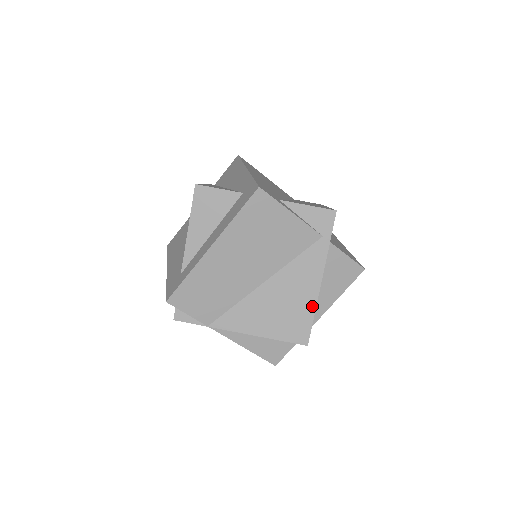
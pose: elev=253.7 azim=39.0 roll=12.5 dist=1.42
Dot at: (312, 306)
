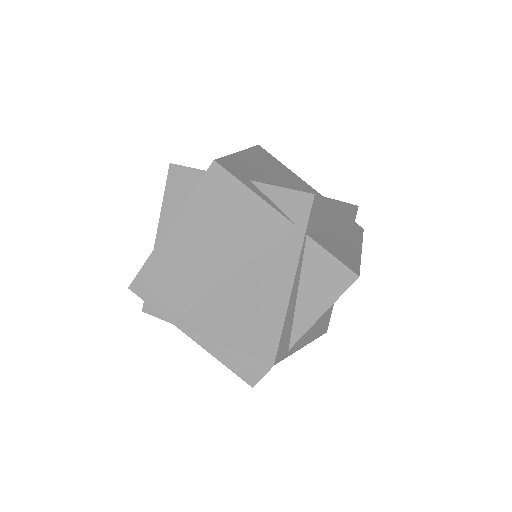
Dot at: (281, 315)
